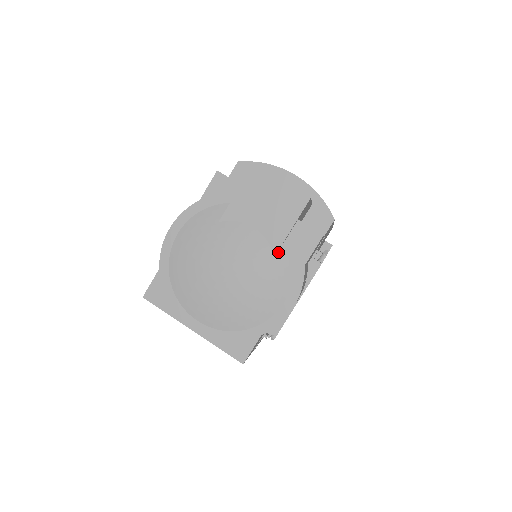
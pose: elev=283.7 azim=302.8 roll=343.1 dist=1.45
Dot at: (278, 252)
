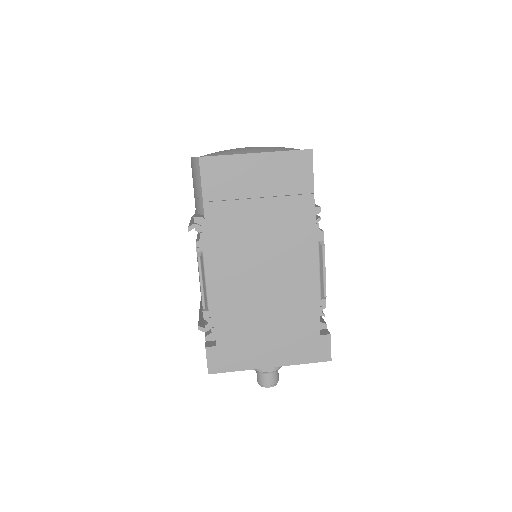
Dot at: occluded
